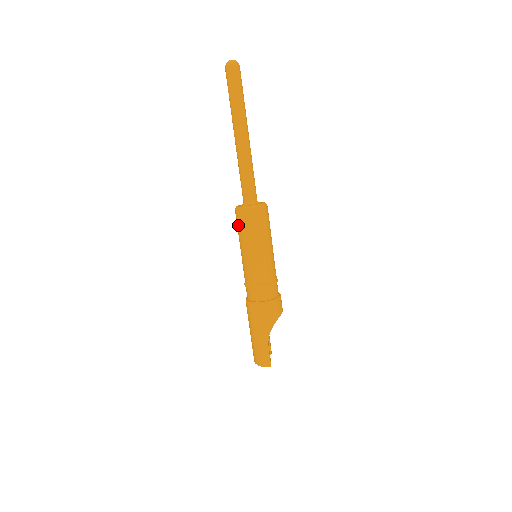
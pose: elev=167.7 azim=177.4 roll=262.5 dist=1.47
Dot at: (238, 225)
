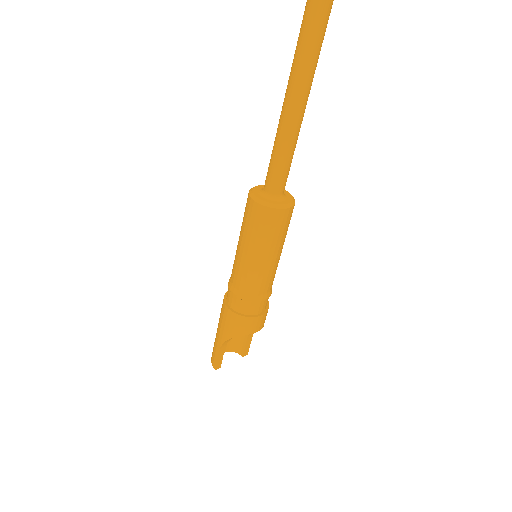
Dot at: occluded
